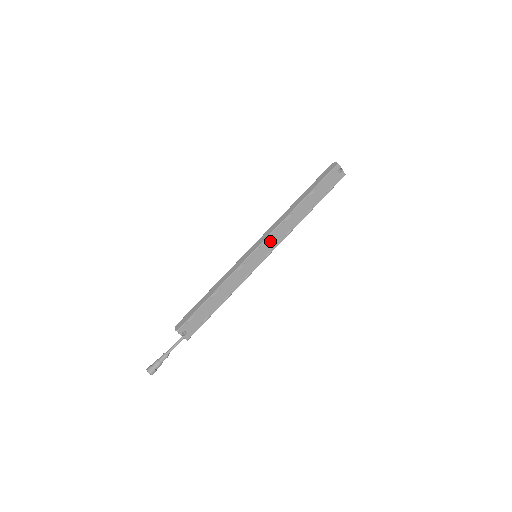
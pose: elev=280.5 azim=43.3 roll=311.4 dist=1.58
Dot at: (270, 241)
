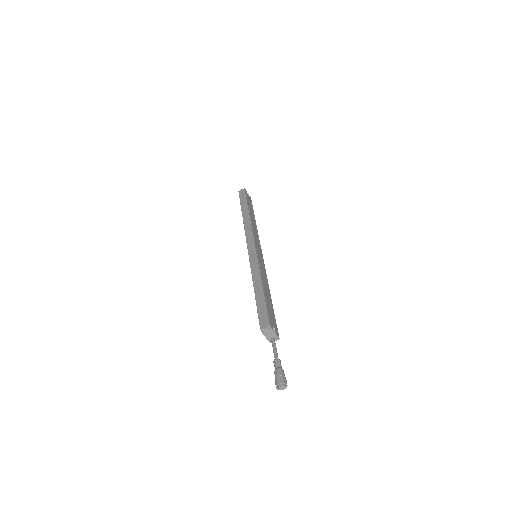
Dot at: (256, 241)
